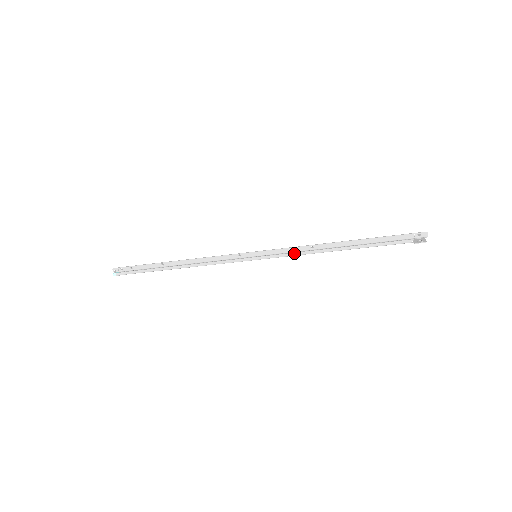
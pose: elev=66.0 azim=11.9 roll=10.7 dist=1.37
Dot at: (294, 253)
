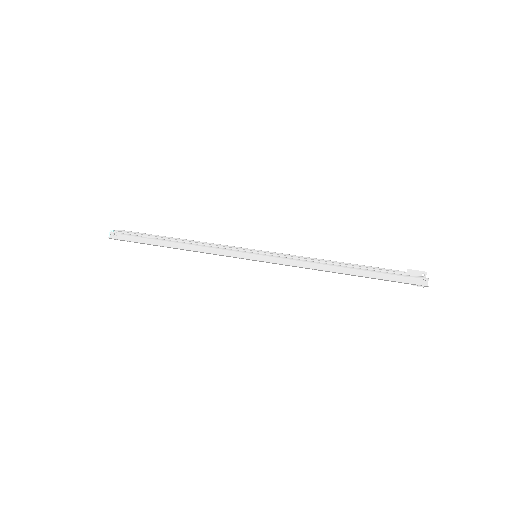
Dot at: occluded
